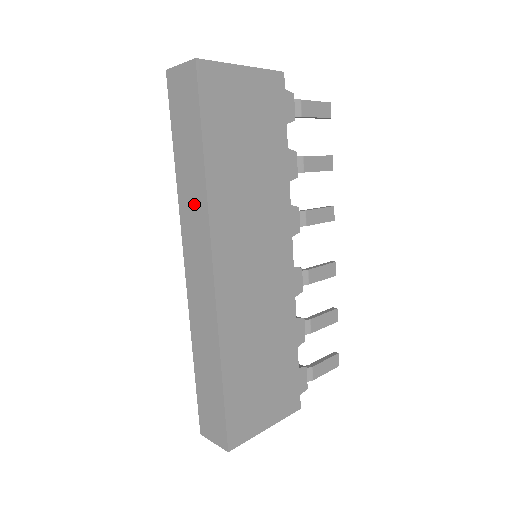
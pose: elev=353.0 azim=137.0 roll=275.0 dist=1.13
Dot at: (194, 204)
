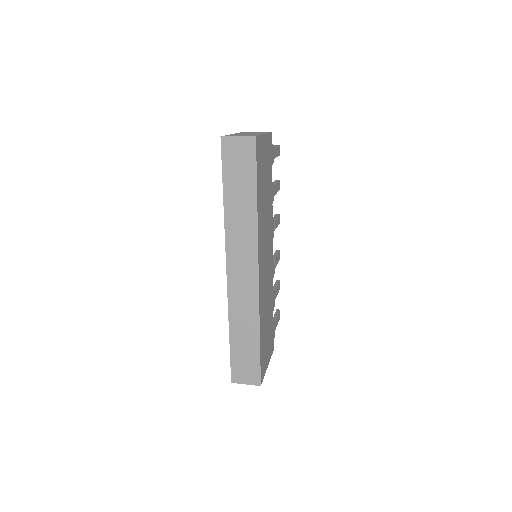
Dot at: (243, 230)
